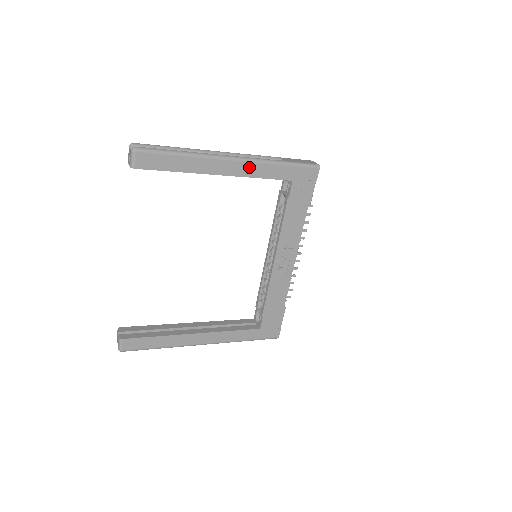
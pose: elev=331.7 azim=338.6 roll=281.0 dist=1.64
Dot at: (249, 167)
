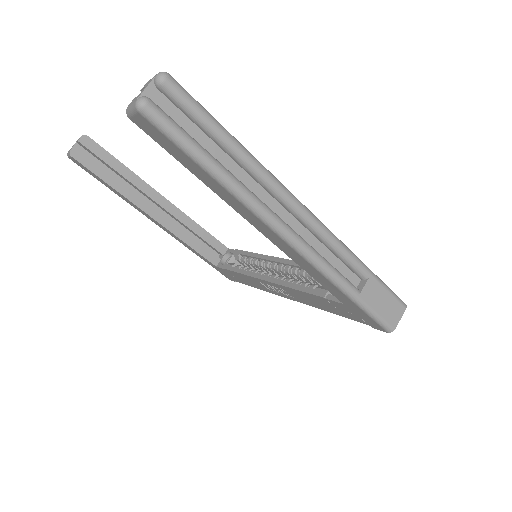
Dot at: (300, 258)
